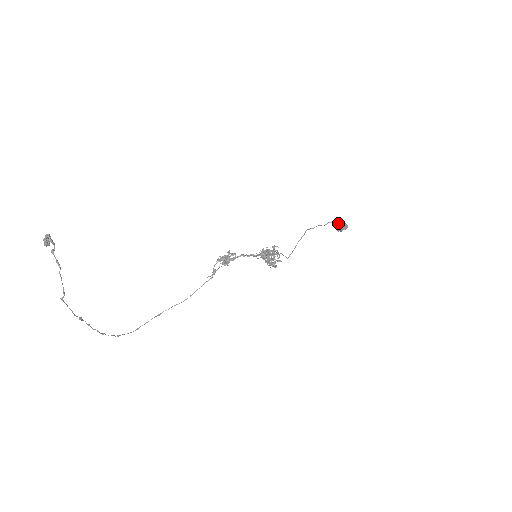
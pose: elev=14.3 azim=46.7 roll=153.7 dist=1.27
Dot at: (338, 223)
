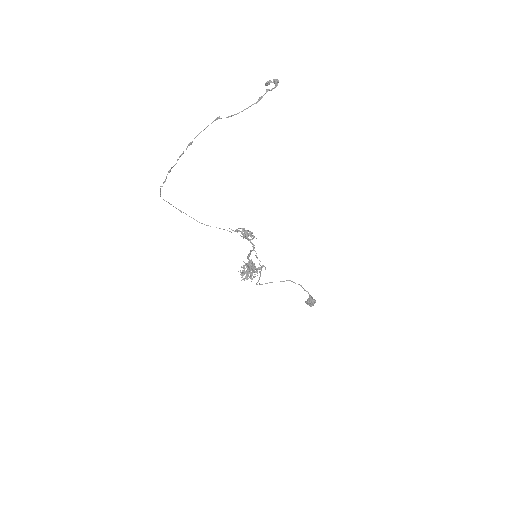
Dot at: (312, 297)
